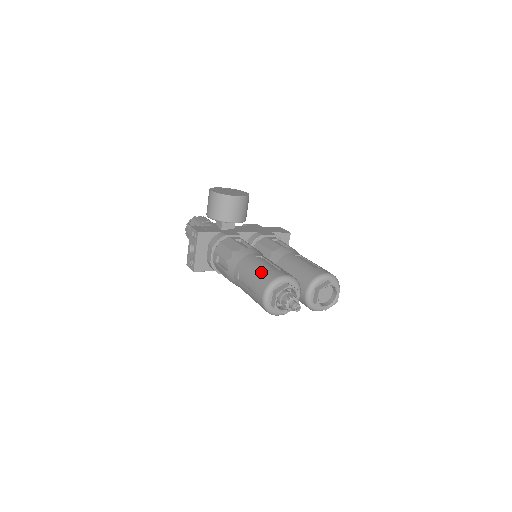
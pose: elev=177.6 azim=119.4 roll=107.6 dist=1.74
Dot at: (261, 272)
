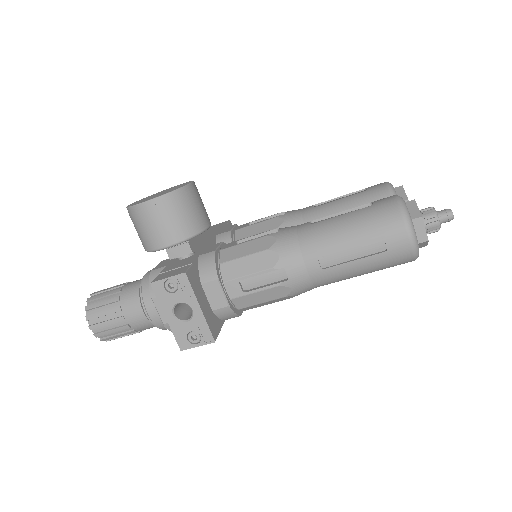
Dot at: (364, 219)
